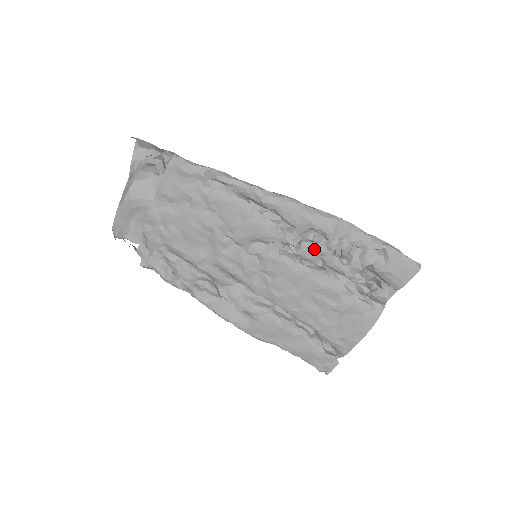
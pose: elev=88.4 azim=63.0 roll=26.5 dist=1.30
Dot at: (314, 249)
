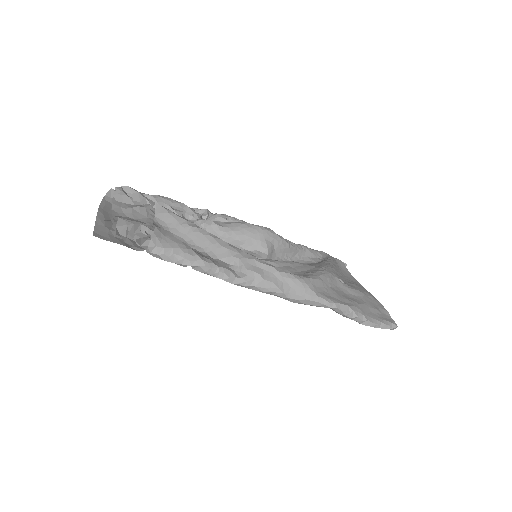
Dot at: occluded
